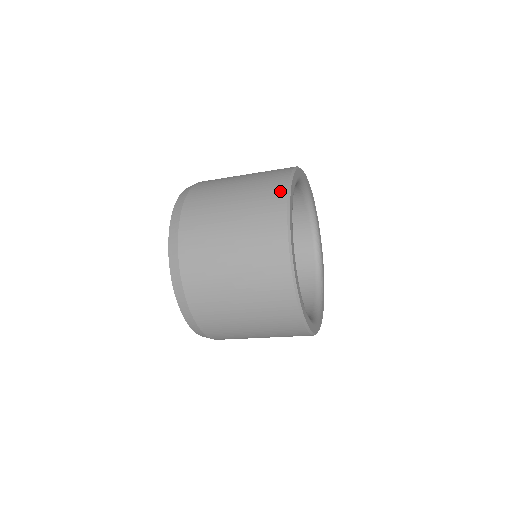
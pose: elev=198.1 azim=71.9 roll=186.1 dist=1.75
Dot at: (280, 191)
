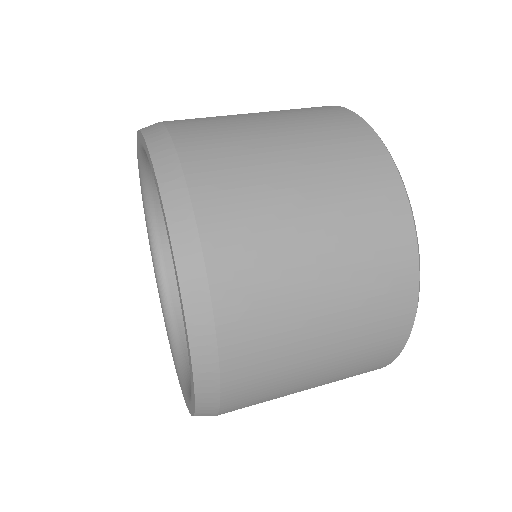
Dot at: (390, 356)
